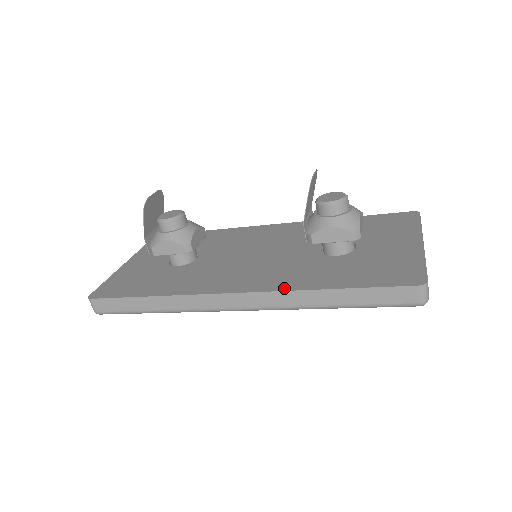
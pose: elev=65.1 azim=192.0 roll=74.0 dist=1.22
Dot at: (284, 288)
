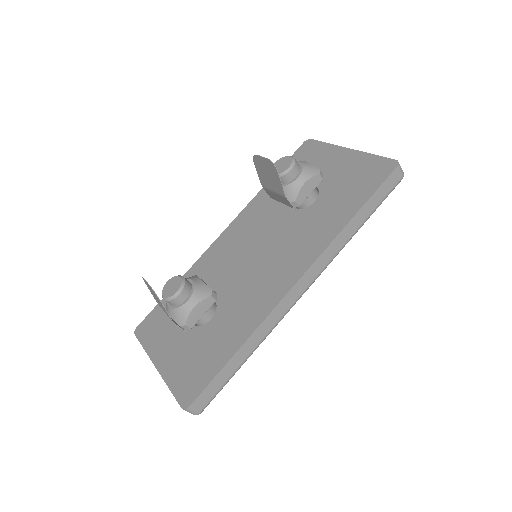
Dot at: (325, 245)
